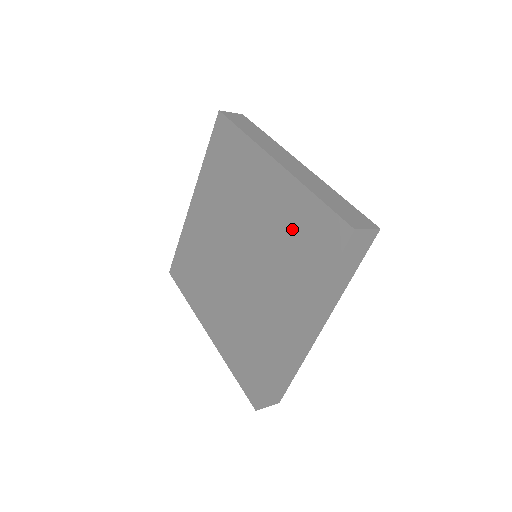
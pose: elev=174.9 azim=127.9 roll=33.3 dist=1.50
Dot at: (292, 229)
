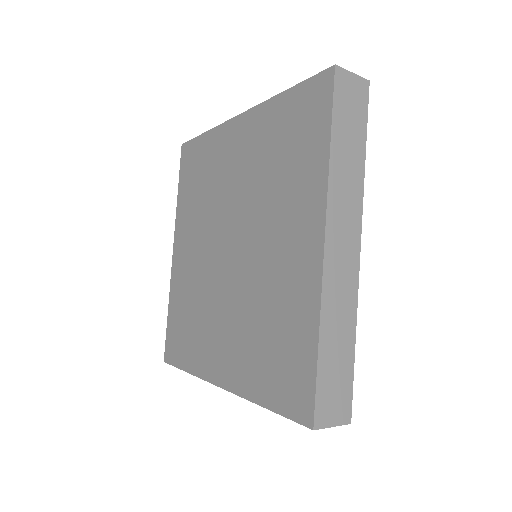
Dot at: (275, 146)
